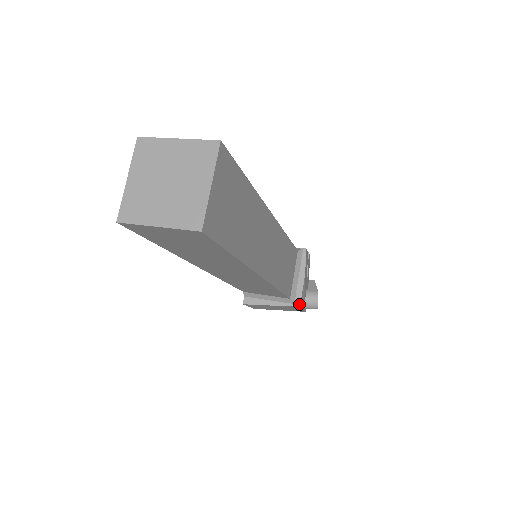
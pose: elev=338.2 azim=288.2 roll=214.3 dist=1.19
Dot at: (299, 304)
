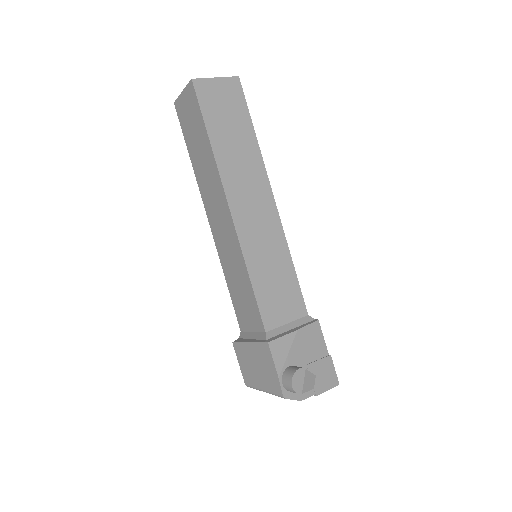
Dot at: (269, 341)
